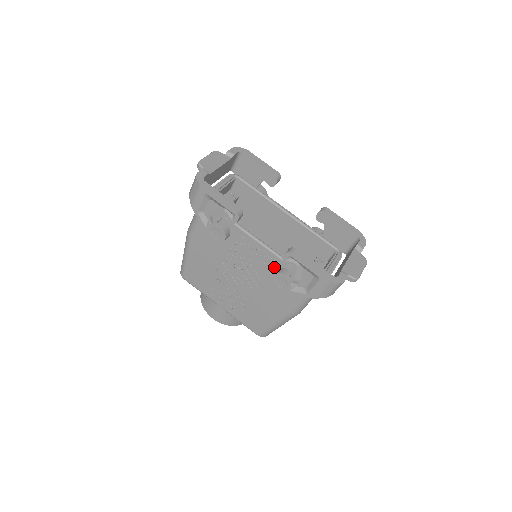
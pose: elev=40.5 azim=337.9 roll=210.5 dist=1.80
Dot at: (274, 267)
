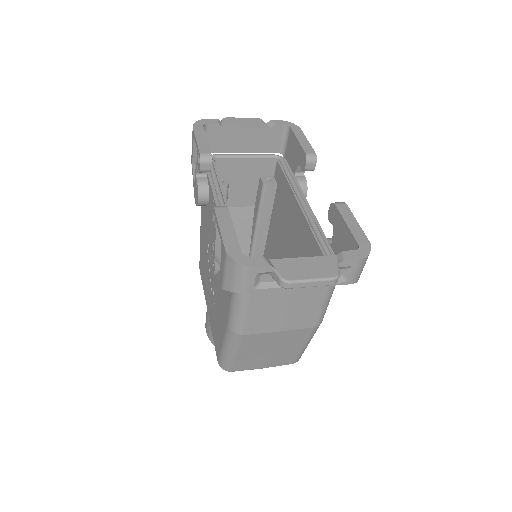
Dot at: occluded
